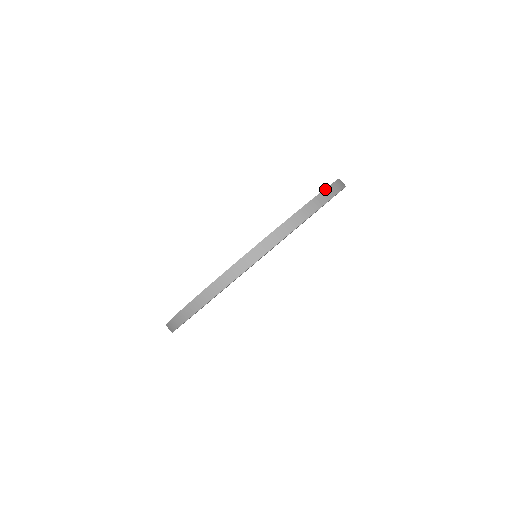
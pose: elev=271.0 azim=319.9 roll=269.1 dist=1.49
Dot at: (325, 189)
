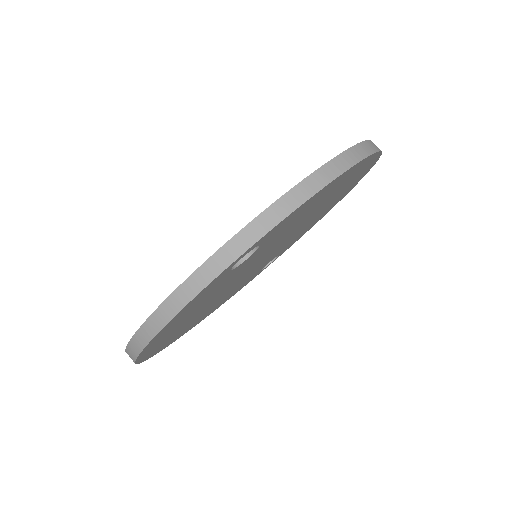
Dot at: (347, 149)
